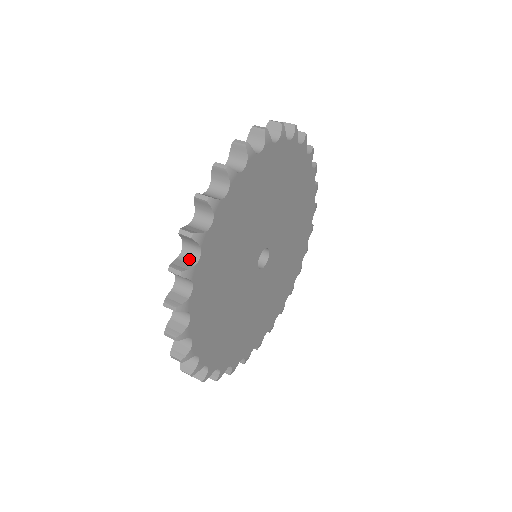
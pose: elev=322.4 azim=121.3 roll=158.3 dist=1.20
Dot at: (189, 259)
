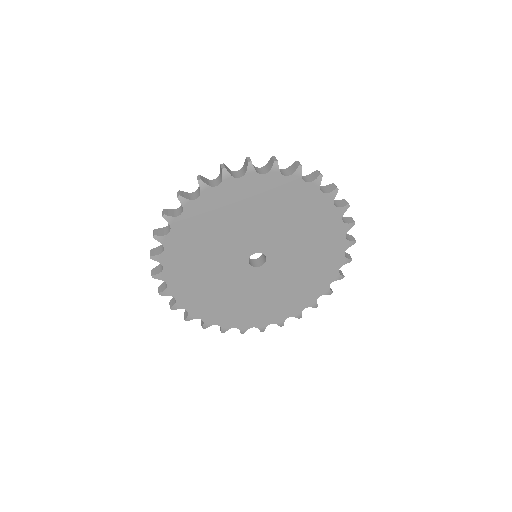
Dot at: (162, 249)
